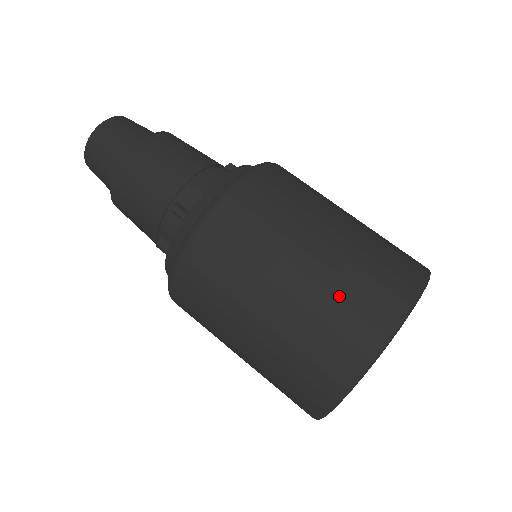
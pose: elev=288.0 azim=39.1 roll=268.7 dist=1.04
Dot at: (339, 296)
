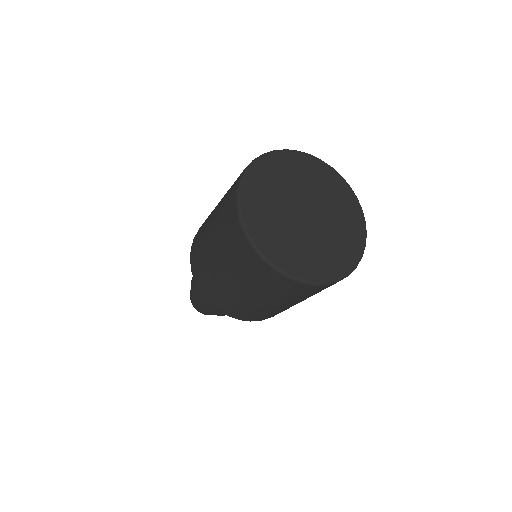
Dot at: occluded
